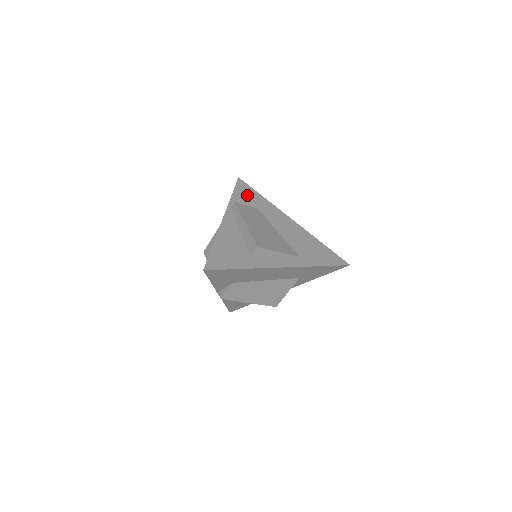
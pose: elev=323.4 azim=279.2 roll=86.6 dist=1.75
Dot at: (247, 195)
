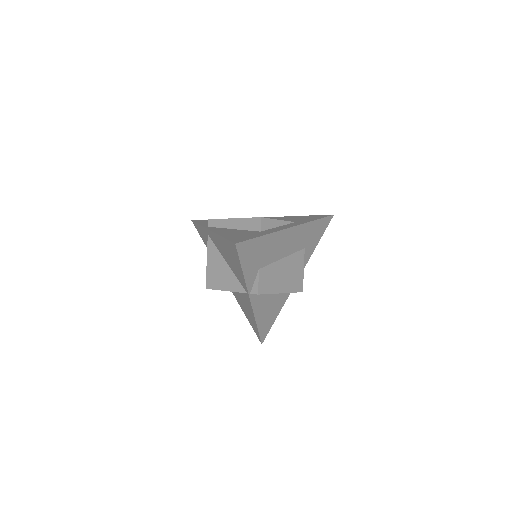
Dot at: occluded
